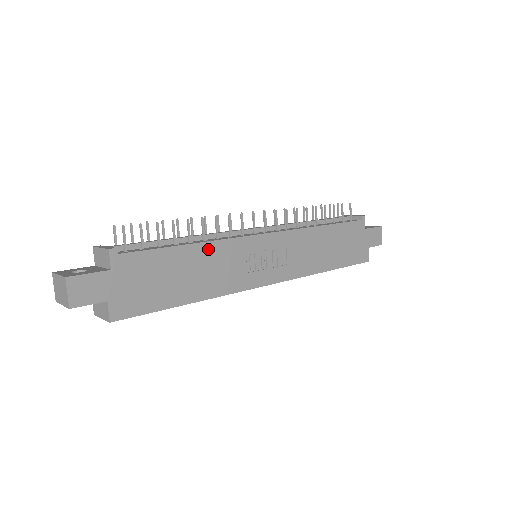
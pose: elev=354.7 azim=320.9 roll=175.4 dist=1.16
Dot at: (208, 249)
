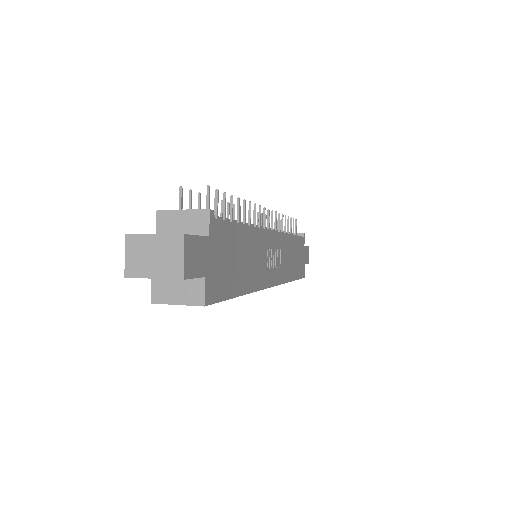
Dot at: (253, 235)
